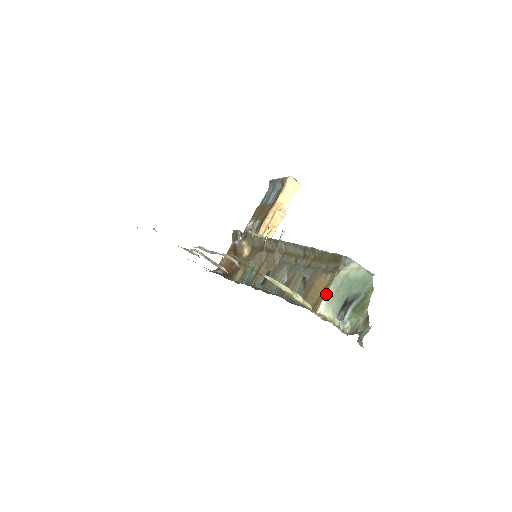
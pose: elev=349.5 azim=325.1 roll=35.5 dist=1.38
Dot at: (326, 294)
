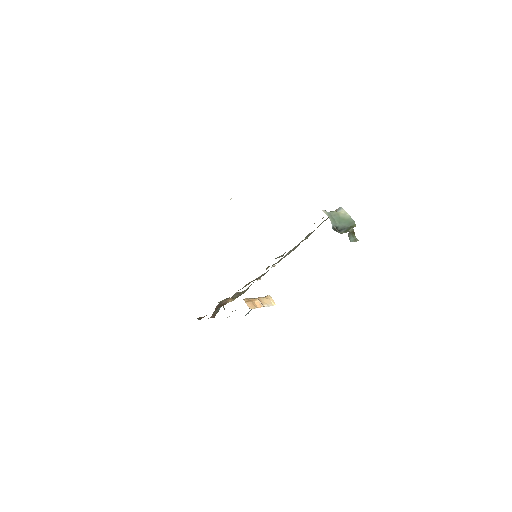
Dot at: (325, 210)
